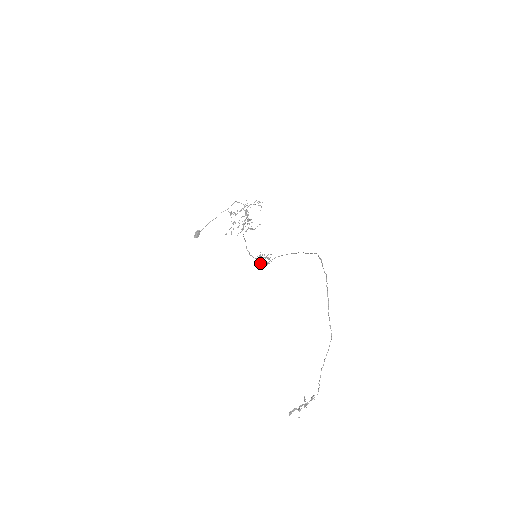
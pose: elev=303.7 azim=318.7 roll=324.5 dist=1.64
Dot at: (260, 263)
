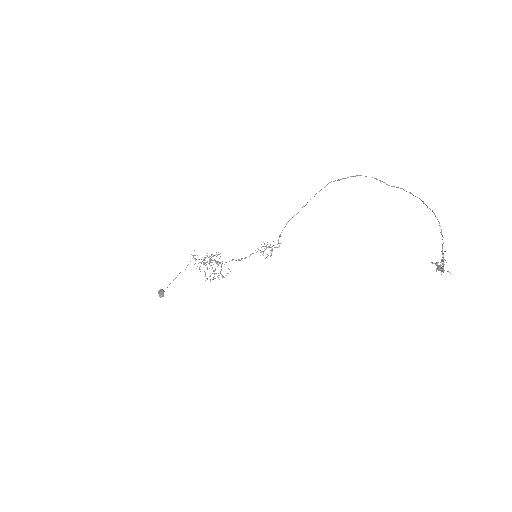
Dot at: occluded
